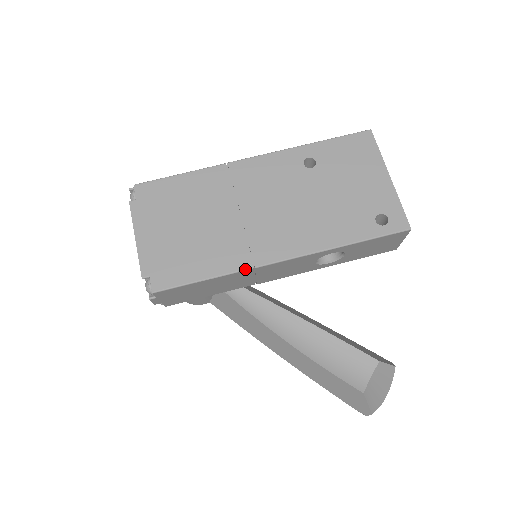
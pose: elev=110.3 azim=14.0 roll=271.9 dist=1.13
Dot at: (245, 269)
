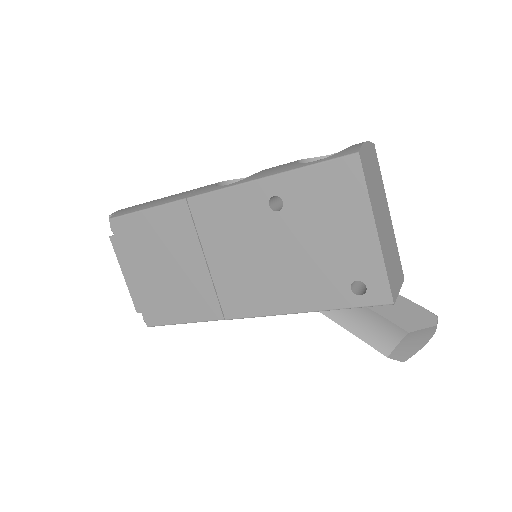
Dot at: (217, 320)
